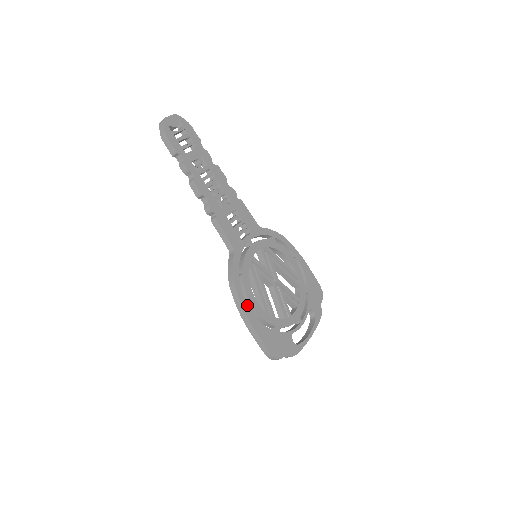
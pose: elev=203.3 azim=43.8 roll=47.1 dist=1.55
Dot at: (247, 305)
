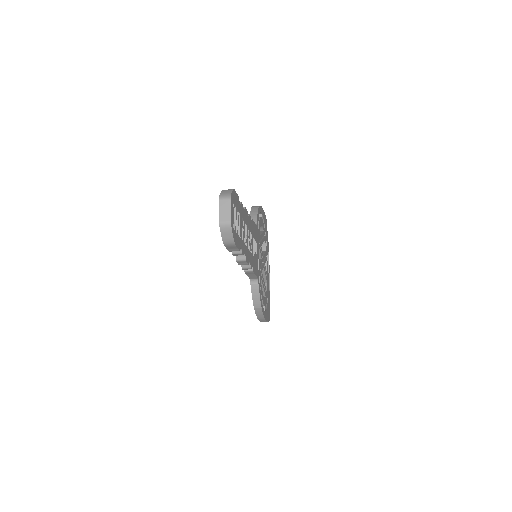
Dot at: (264, 311)
